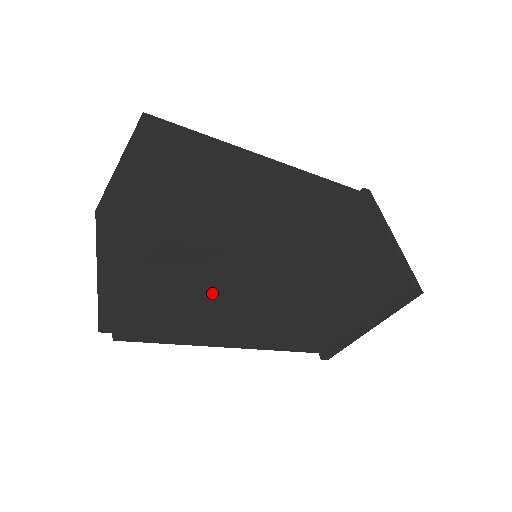
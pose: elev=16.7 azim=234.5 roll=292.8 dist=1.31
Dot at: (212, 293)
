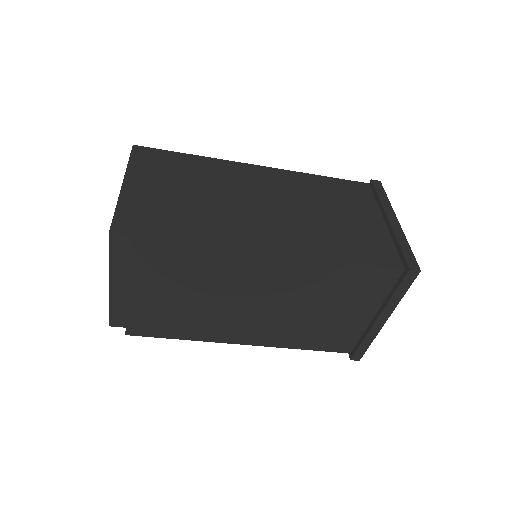
Dot at: (185, 283)
